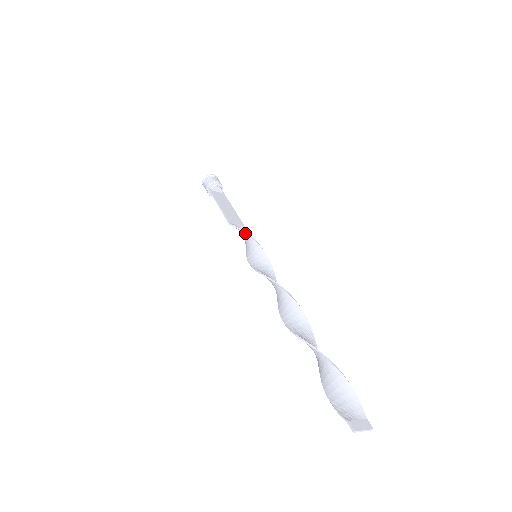
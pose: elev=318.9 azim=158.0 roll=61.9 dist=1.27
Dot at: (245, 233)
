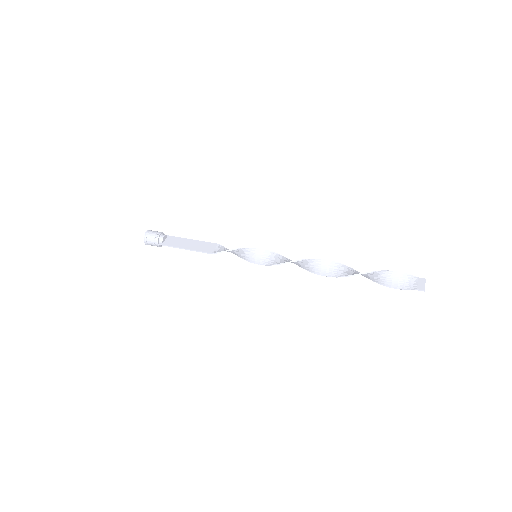
Dot at: (233, 250)
